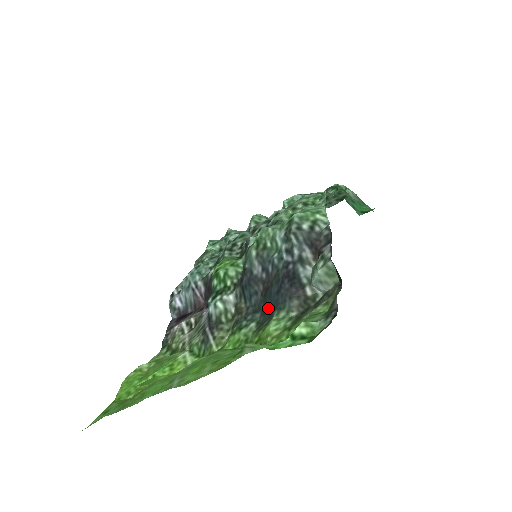
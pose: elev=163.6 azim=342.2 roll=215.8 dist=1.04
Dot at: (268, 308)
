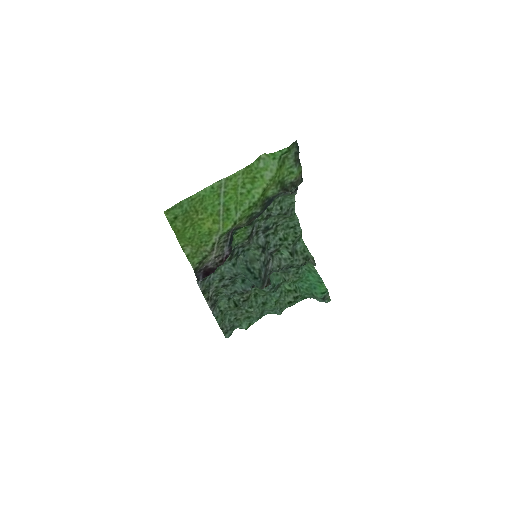
Dot at: (267, 205)
